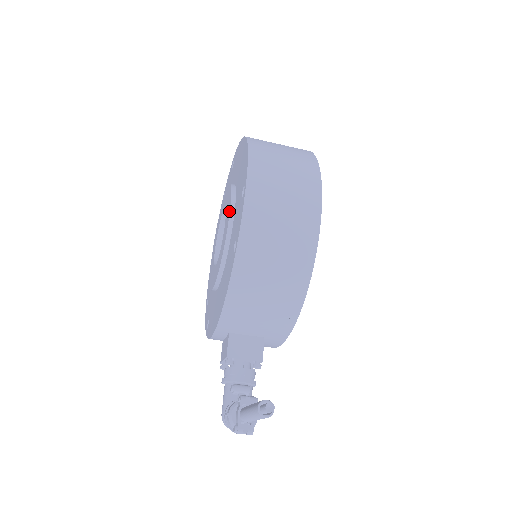
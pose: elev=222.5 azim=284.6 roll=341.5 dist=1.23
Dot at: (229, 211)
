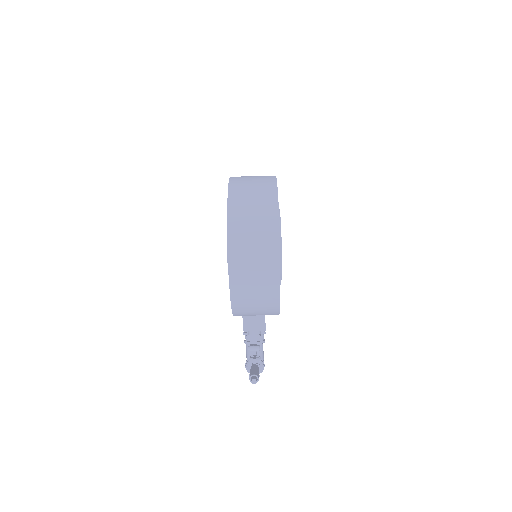
Dot at: occluded
